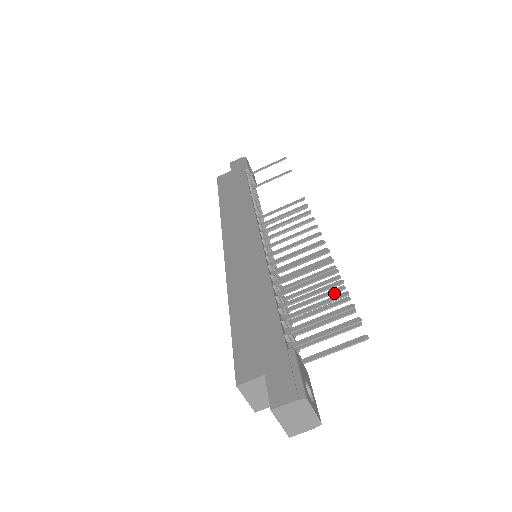
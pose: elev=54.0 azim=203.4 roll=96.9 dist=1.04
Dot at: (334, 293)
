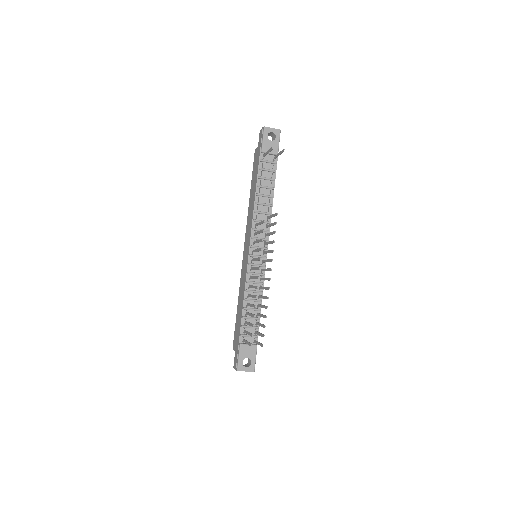
Dot at: (265, 308)
